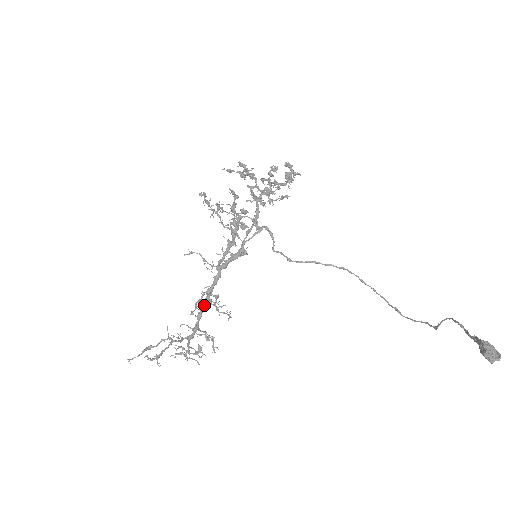
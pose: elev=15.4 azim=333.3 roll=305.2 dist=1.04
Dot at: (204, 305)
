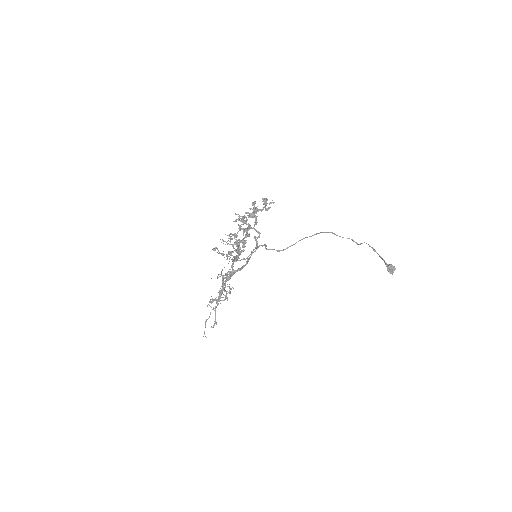
Dot at: occluded
